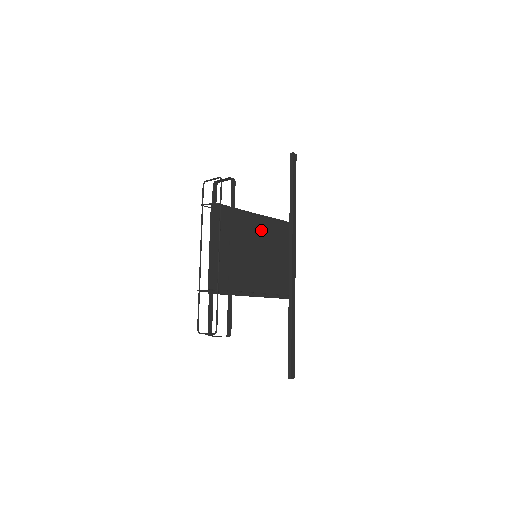
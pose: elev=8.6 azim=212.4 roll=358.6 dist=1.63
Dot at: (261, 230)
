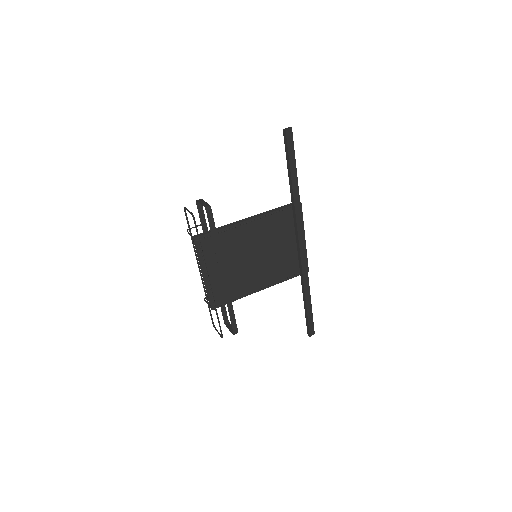
Dot at: (257, 232)
